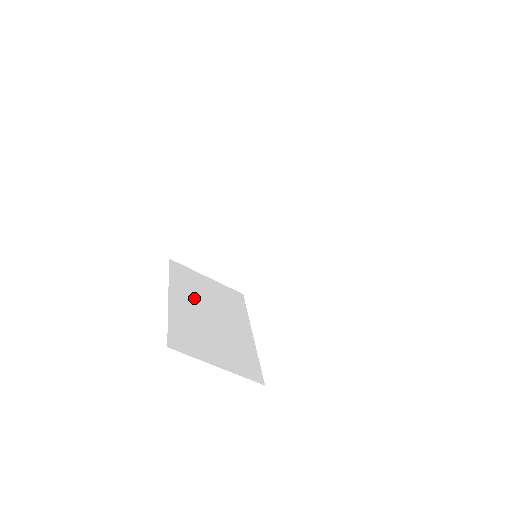
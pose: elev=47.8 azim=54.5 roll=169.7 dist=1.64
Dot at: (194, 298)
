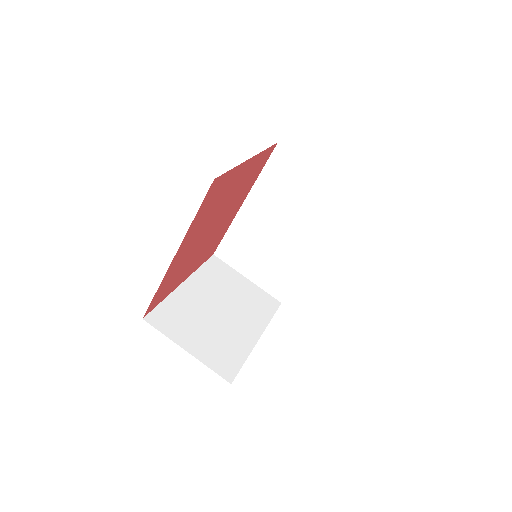
Dot at: (212, 291)
